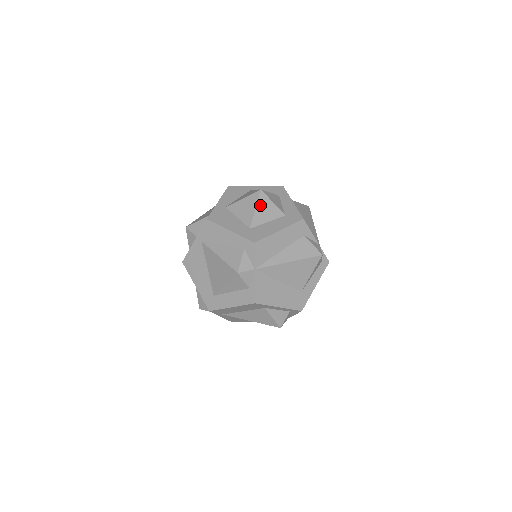
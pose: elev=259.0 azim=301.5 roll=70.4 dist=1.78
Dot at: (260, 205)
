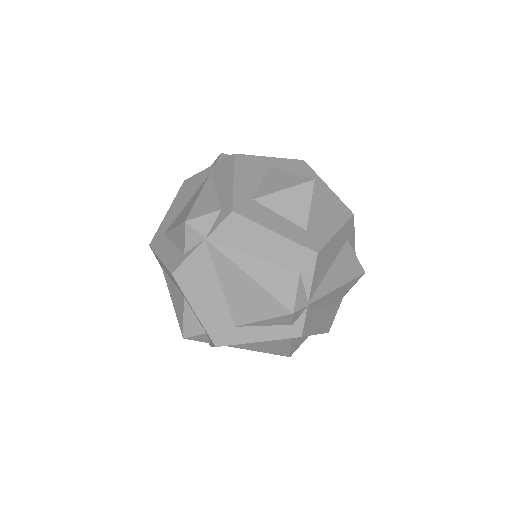
Dot at: (294, 192)
